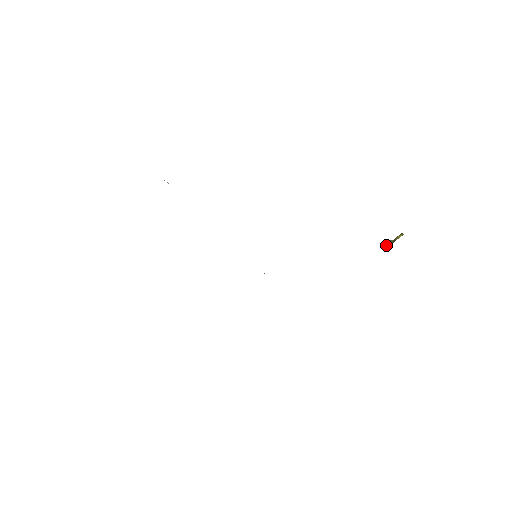
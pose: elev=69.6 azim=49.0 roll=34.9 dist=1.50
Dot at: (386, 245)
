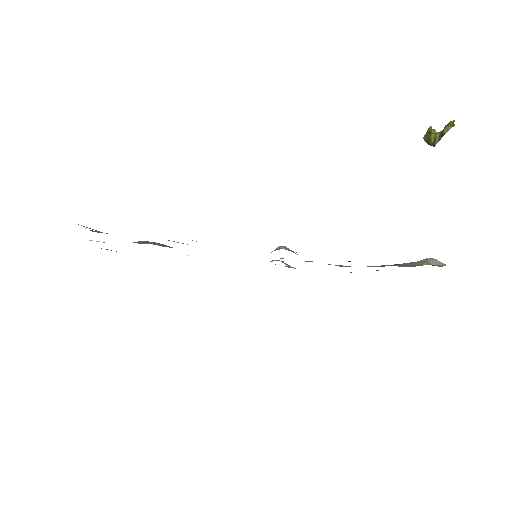
Dot at: (430, 142)
